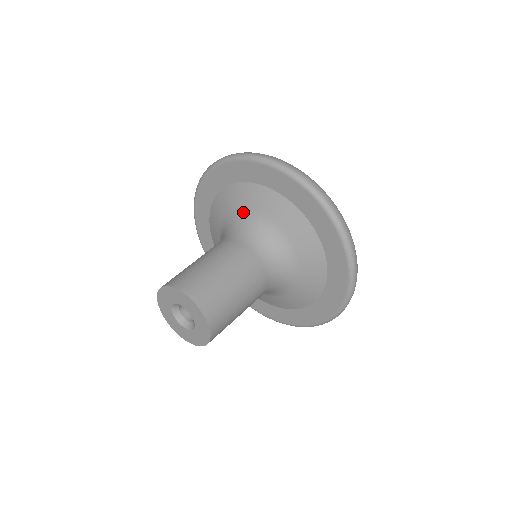
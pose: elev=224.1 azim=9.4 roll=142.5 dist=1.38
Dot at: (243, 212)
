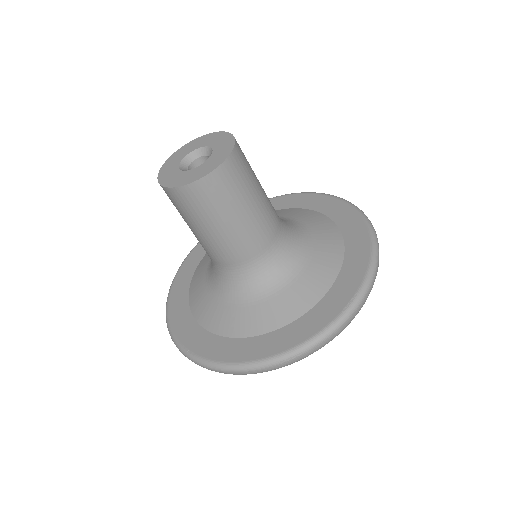
Dot at: (281, 217)
